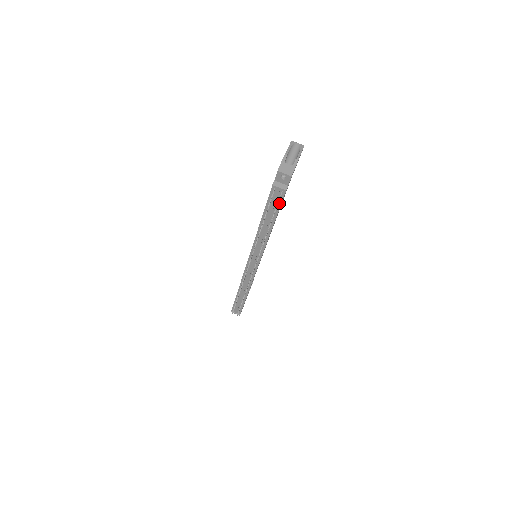
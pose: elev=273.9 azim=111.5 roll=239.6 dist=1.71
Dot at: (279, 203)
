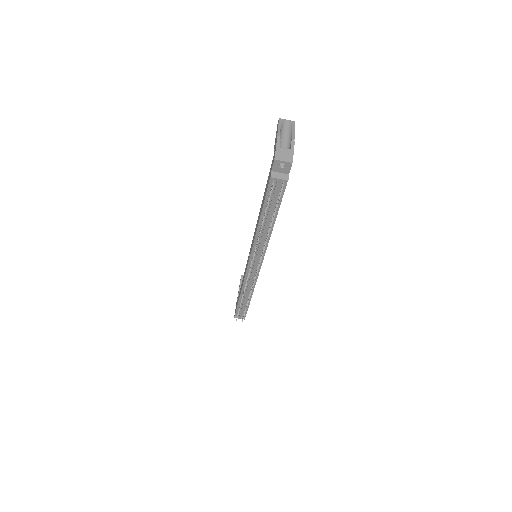
Dot at: occluded
